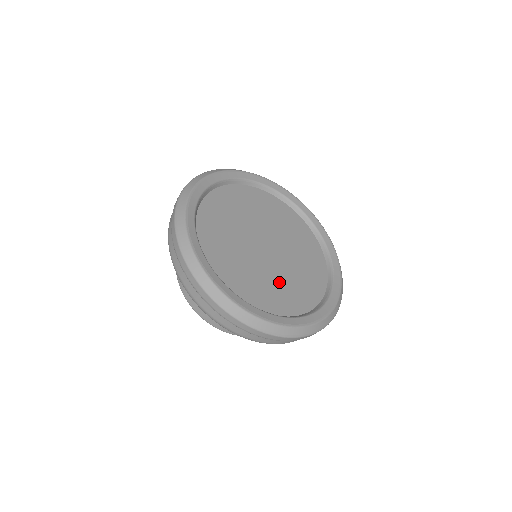
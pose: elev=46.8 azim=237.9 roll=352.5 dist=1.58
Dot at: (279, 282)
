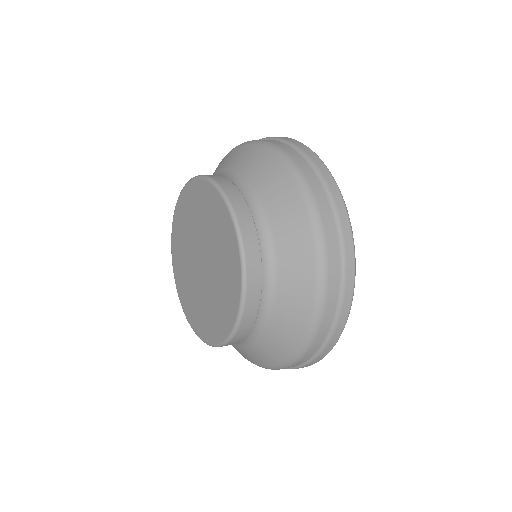
Dot at: occluded
